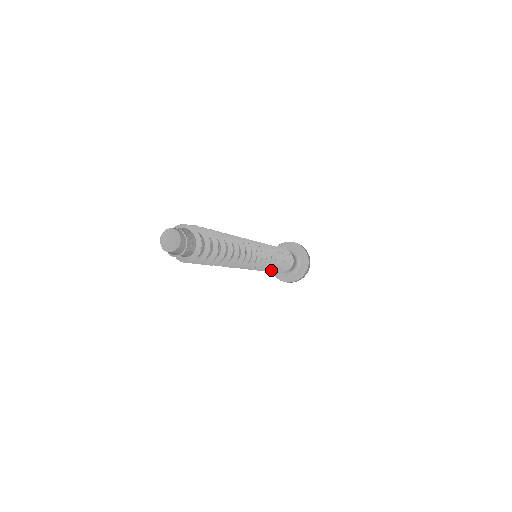
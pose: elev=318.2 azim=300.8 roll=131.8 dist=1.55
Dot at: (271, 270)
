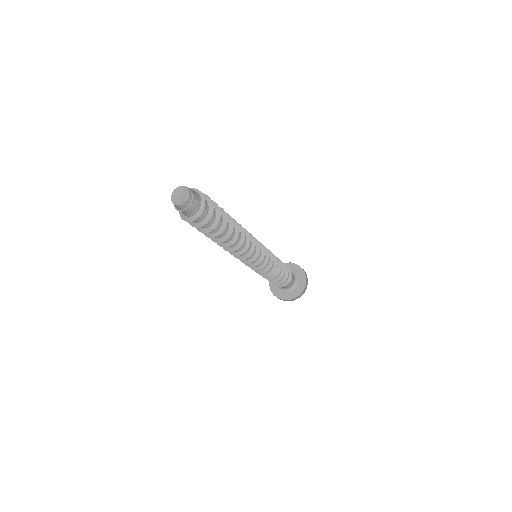
Dot at: (259, 274)
